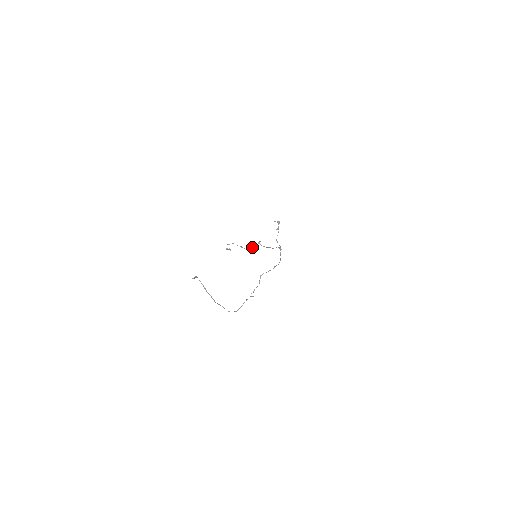
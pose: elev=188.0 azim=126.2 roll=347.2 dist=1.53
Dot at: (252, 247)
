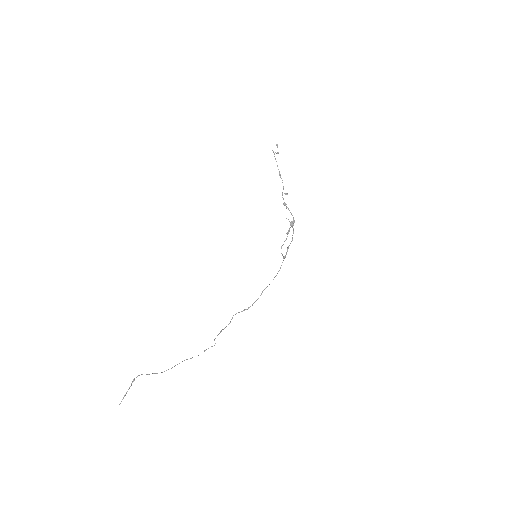
Dot at: occluded
